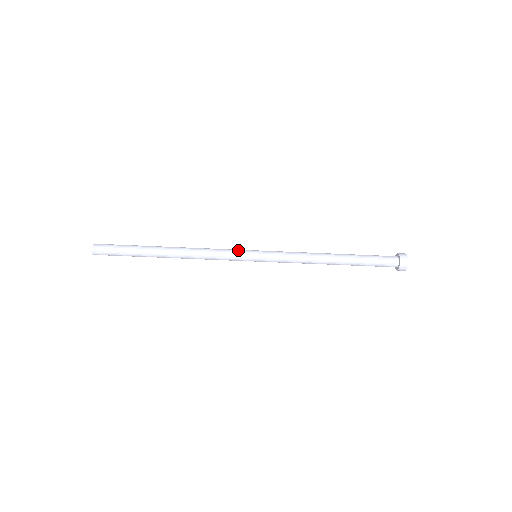
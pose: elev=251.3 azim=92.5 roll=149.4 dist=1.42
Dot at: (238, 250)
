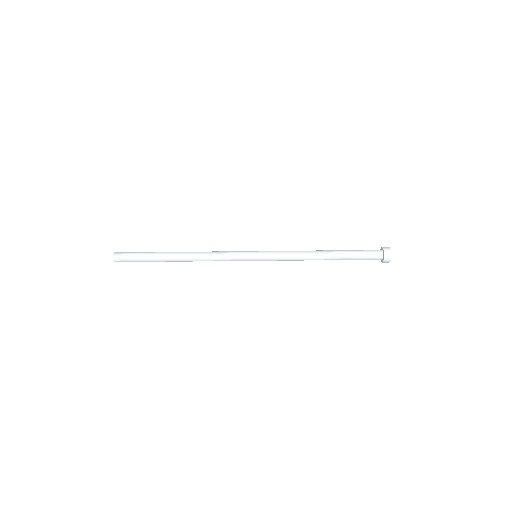
Dot at: (240, 255)
